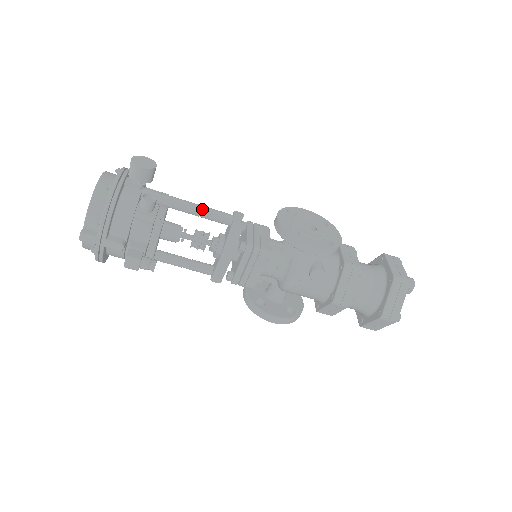
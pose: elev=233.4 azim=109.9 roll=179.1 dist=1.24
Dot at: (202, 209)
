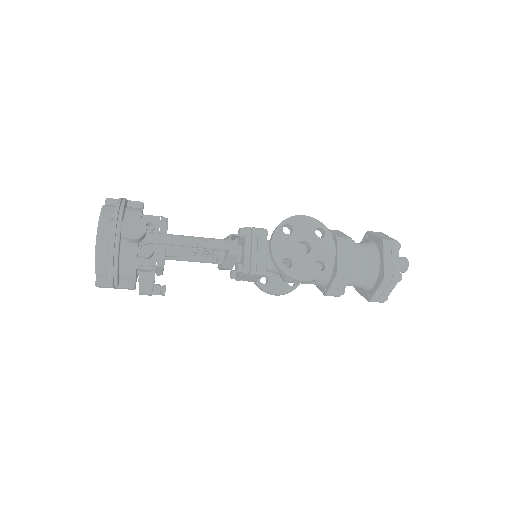
Dot at: (198, 244)
